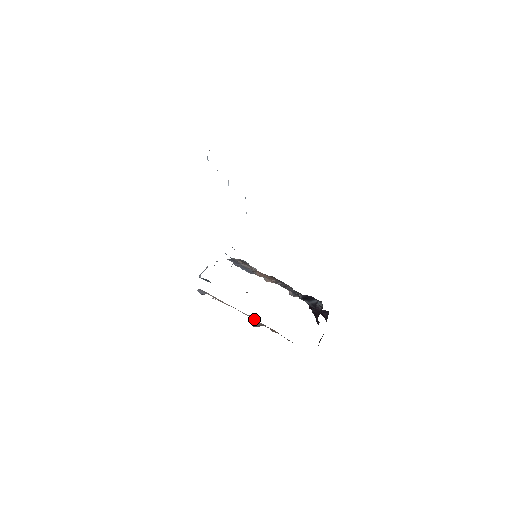
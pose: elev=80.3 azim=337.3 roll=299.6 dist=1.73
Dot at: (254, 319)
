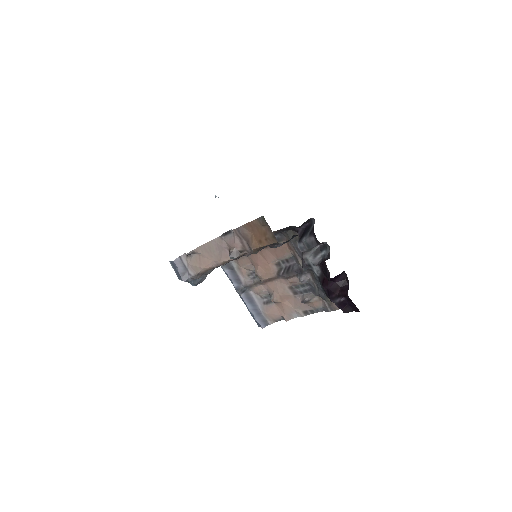
Dot at: (230, 240)
